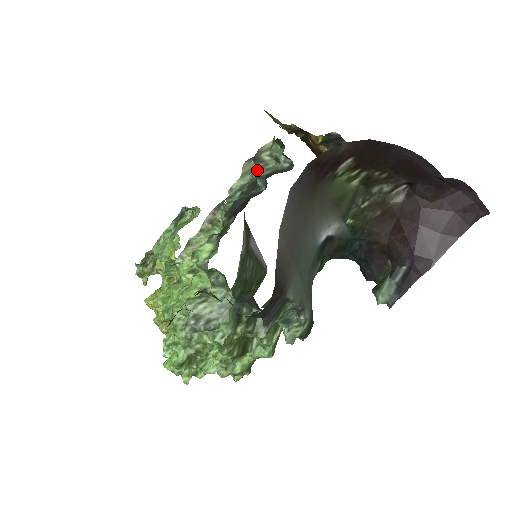
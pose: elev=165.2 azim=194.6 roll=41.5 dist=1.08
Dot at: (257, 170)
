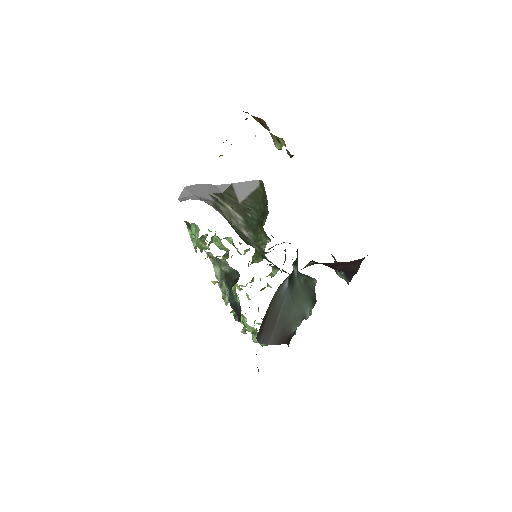
Dot at: (218, 262)
